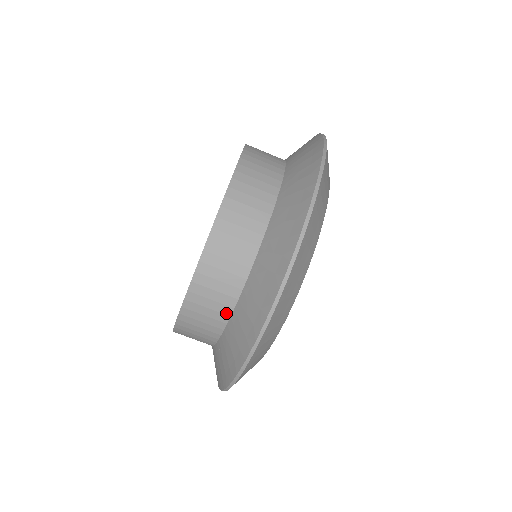
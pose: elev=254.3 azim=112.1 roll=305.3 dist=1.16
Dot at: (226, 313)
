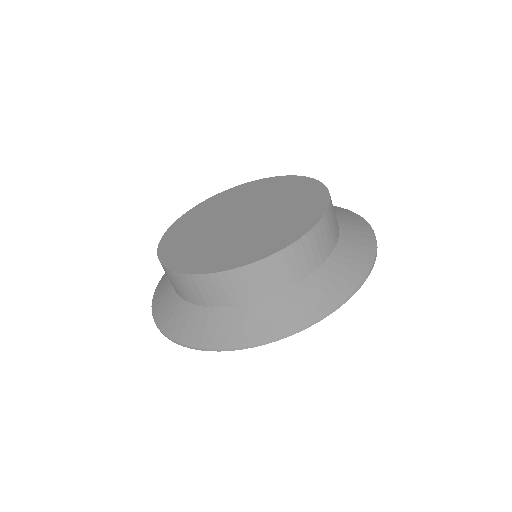
Dot at: (310, 269)
